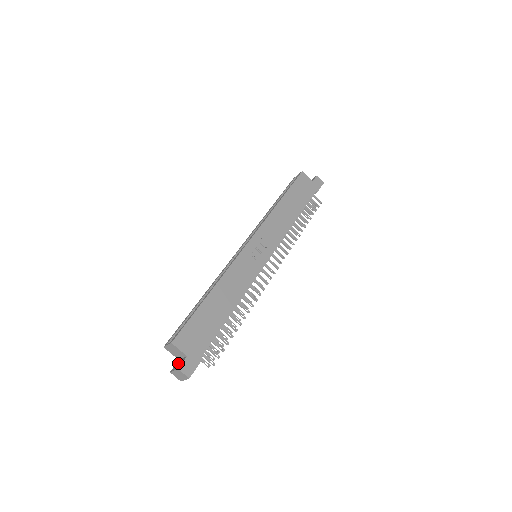
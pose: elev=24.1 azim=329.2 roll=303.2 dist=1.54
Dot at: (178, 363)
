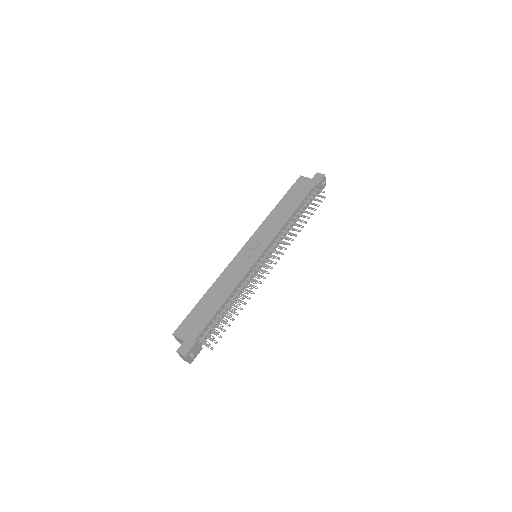
Dot at: occluded
